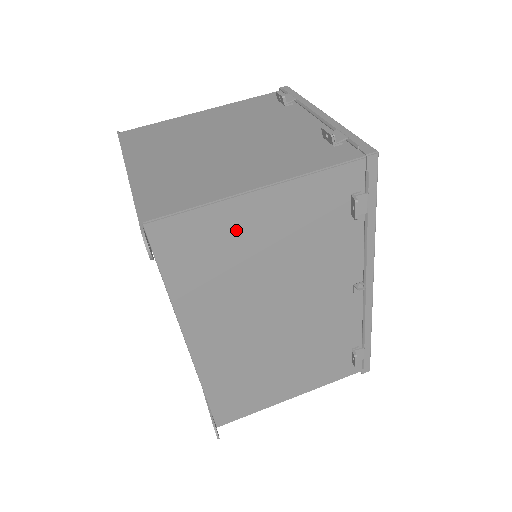
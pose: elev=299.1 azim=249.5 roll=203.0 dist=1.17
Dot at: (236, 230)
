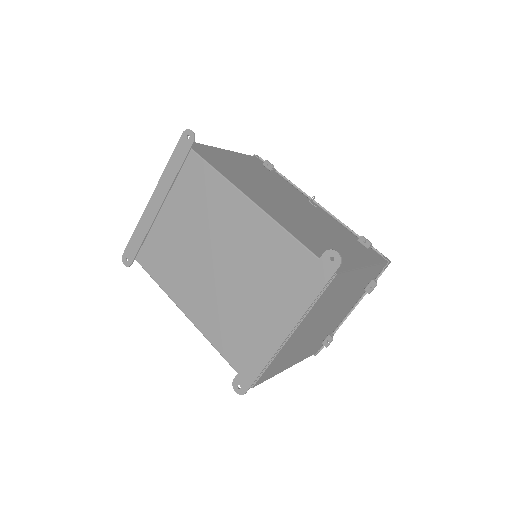
Dot at: (225, 157)
